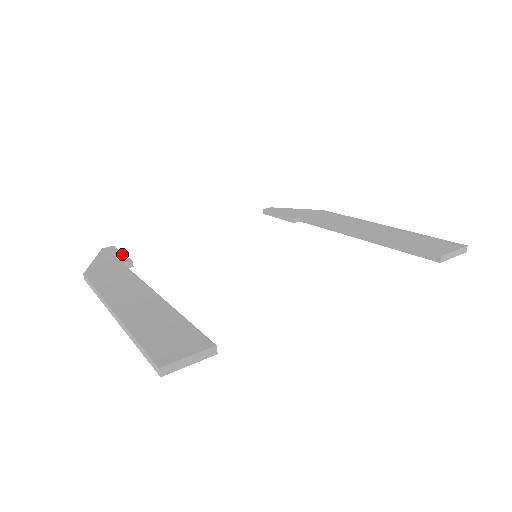
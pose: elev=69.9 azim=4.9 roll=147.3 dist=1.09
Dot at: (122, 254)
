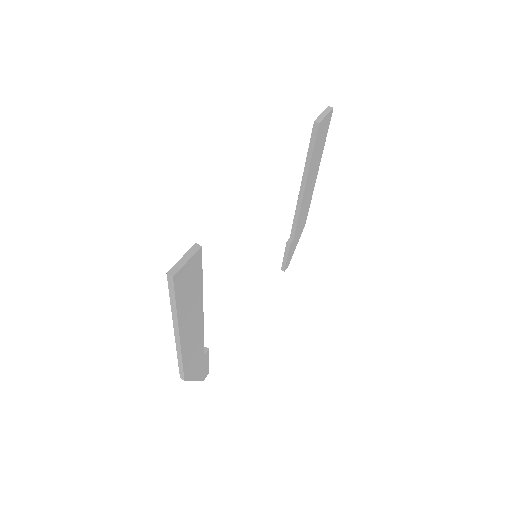
Dot at: occluded
